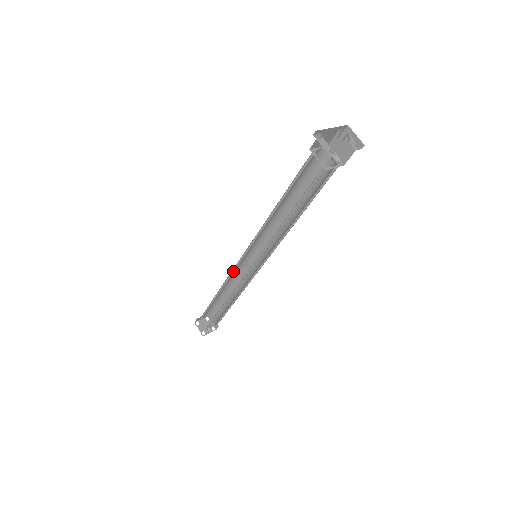
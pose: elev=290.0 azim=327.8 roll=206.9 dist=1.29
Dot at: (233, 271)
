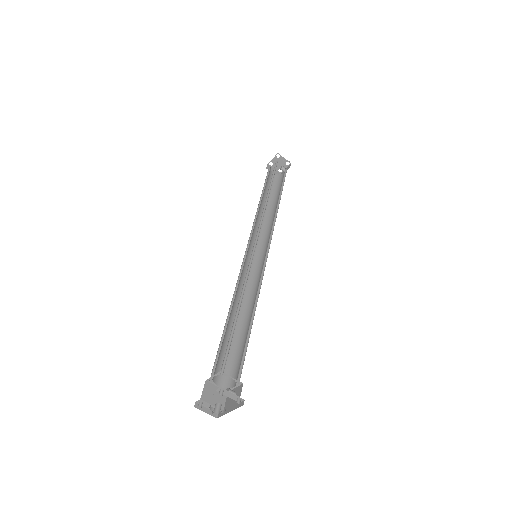
Dot at: (252, 230)
